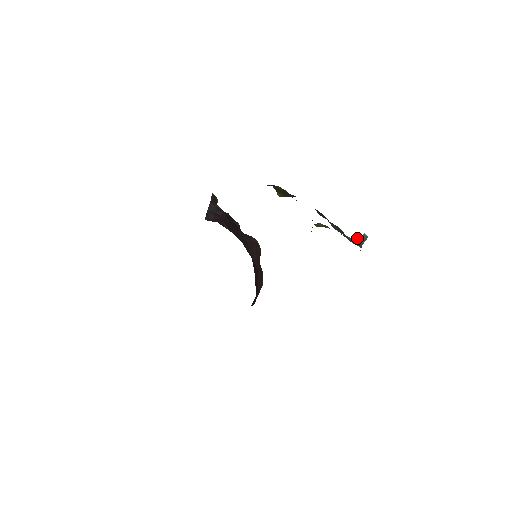
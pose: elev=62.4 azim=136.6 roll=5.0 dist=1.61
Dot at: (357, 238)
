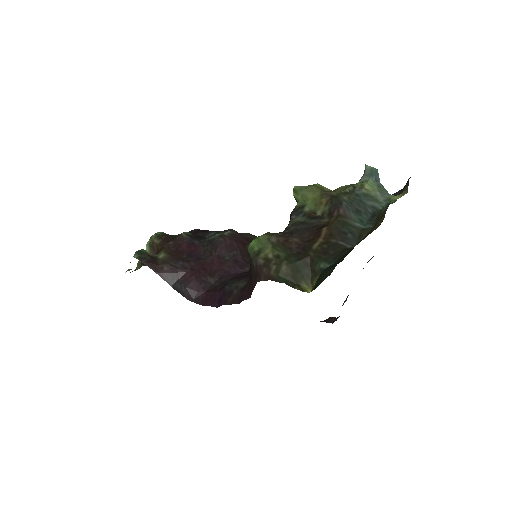
Dot at: (363, 177)
